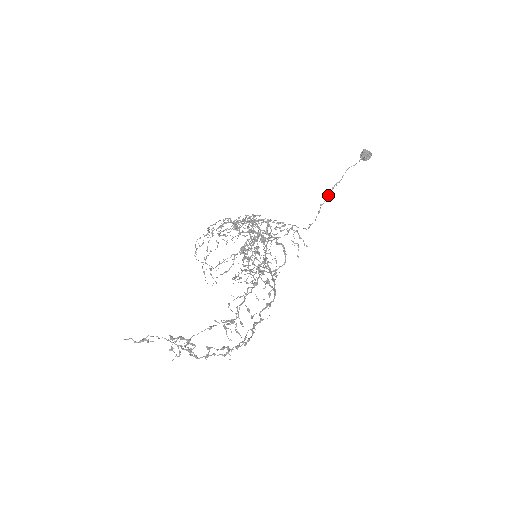
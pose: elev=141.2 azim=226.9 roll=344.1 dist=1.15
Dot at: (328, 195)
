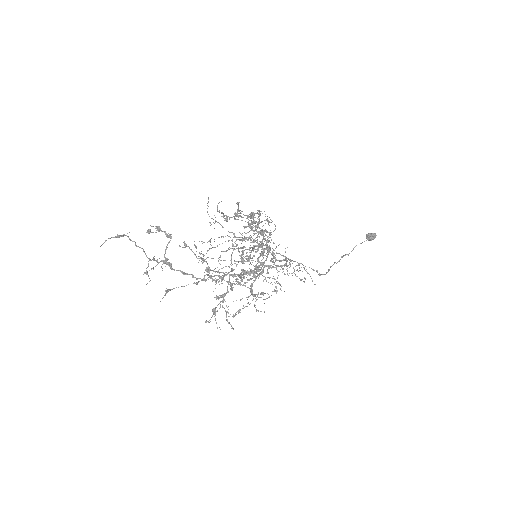
Dot at: occluded
